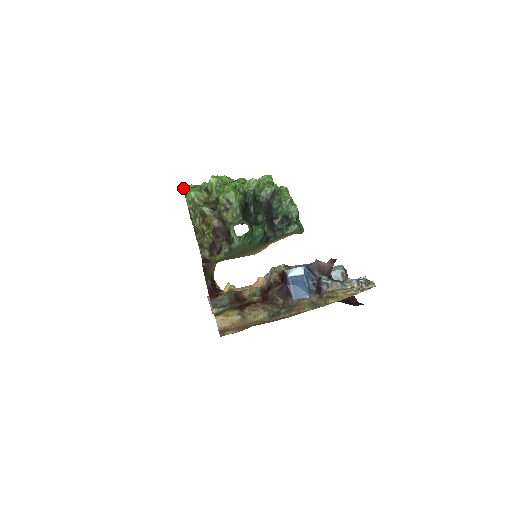
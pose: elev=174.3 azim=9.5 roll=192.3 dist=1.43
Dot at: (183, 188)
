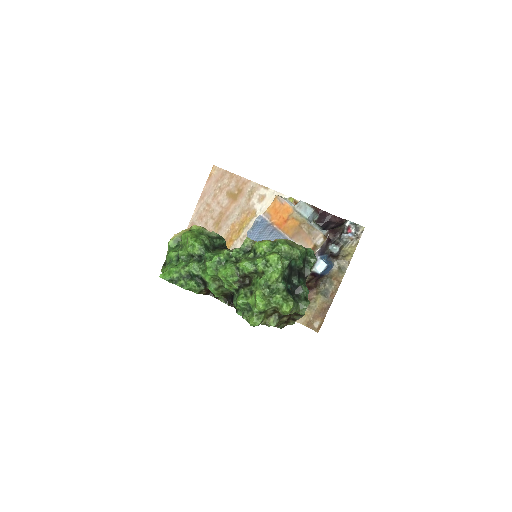
Dot at: occluded
